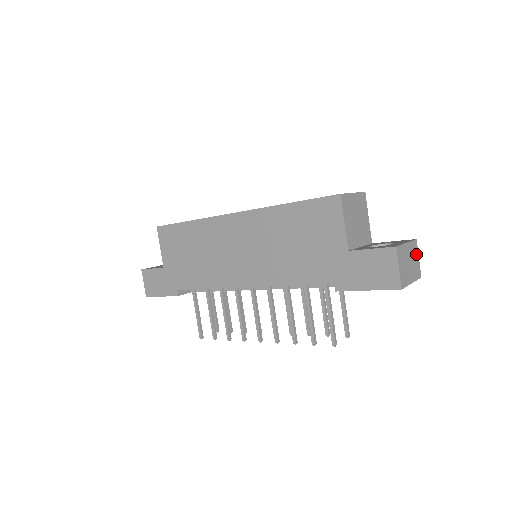
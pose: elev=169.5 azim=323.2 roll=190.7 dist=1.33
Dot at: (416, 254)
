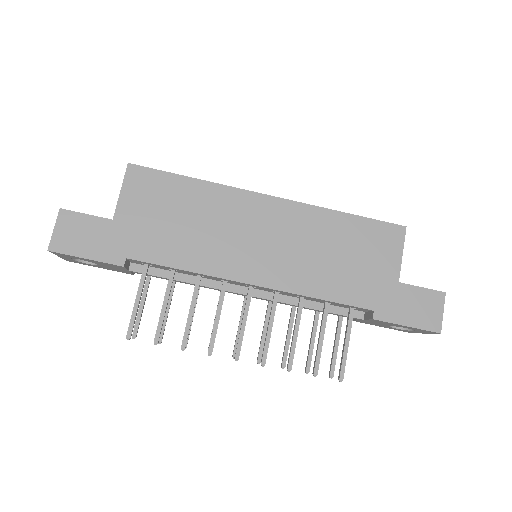
Dot at: occluded
